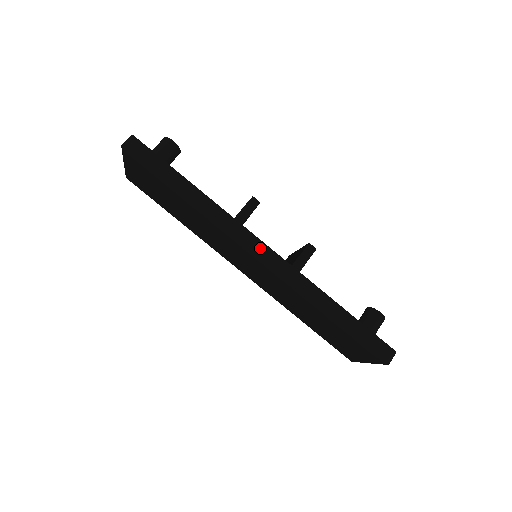
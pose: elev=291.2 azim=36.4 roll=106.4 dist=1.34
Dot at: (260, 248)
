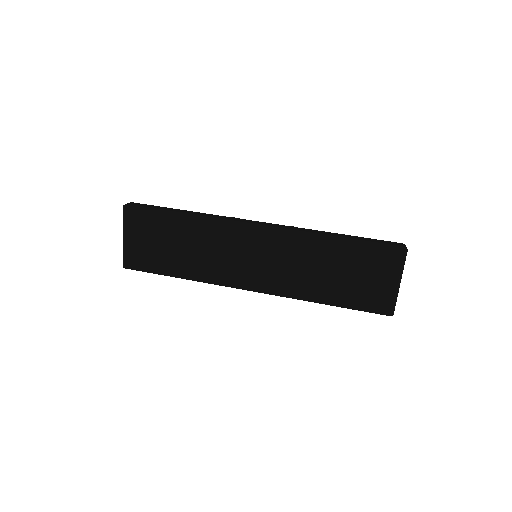
Dot at: (255, 222)
